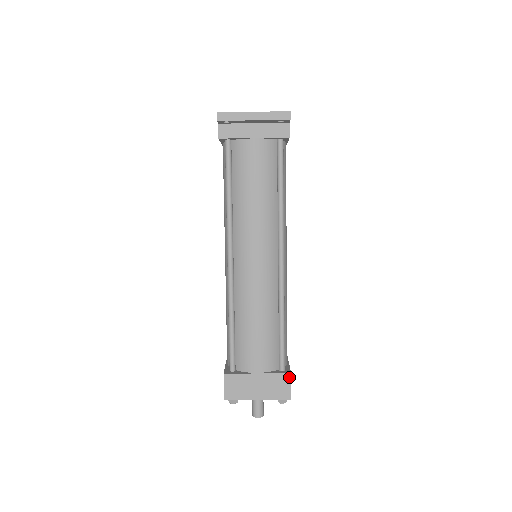
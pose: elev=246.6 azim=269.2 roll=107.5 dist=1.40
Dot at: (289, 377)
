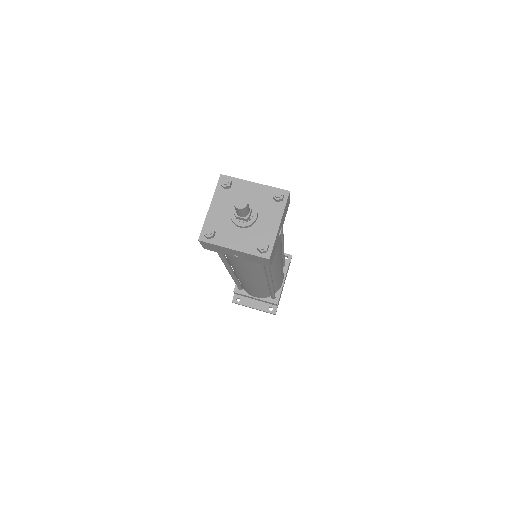
Dot at: occluded
